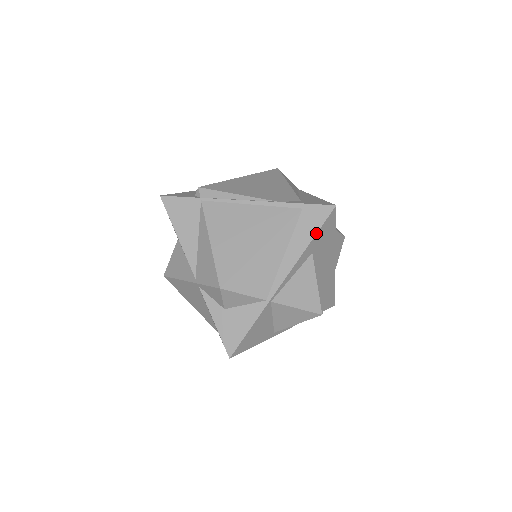
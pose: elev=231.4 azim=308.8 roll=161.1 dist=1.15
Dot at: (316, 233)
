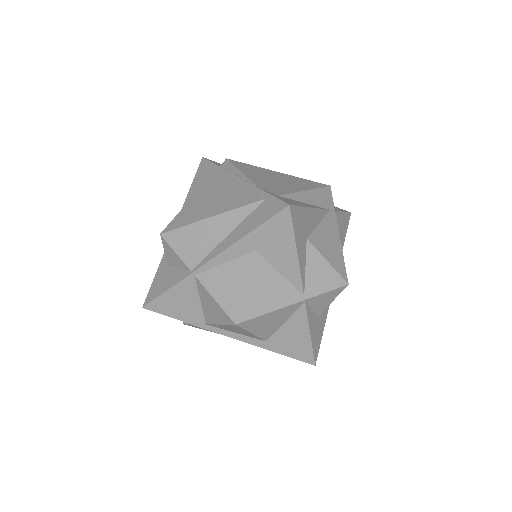
Dot at: (259, 226)
